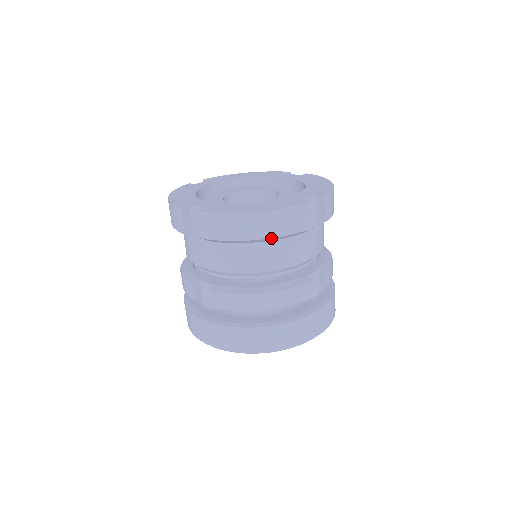
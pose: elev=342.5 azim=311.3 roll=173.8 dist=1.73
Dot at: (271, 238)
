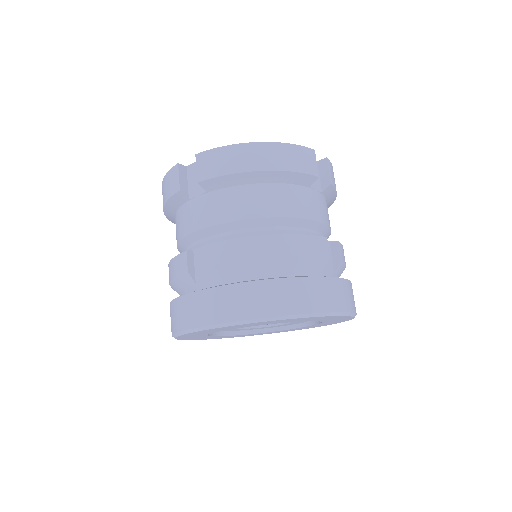
Dot at: (276, 171)
